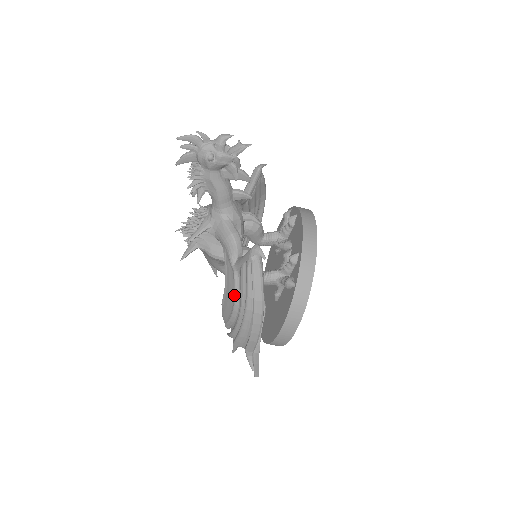
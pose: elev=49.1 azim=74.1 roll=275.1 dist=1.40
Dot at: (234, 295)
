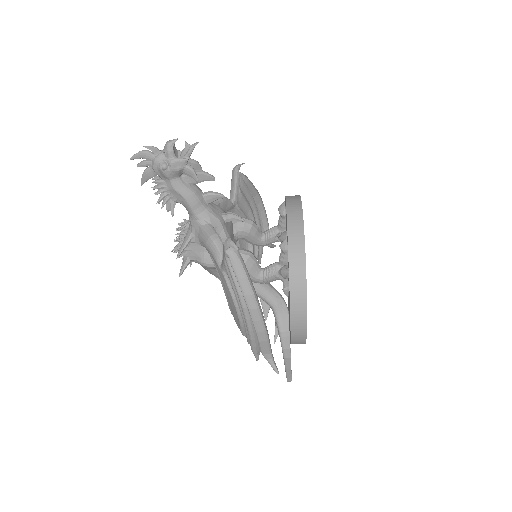
Dot at: (231, 298)
